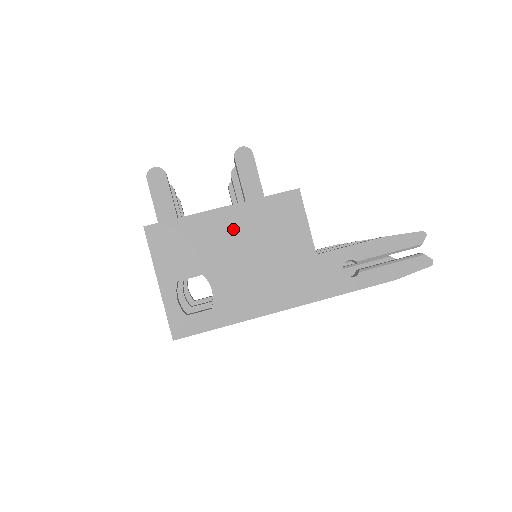
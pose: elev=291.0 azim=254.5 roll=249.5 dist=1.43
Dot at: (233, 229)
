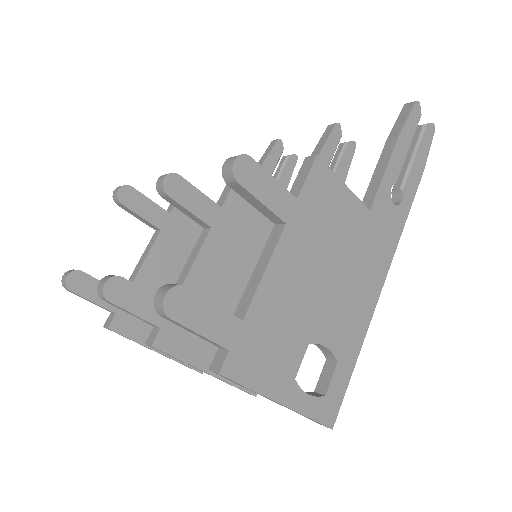
Dot at: (298, 267)
